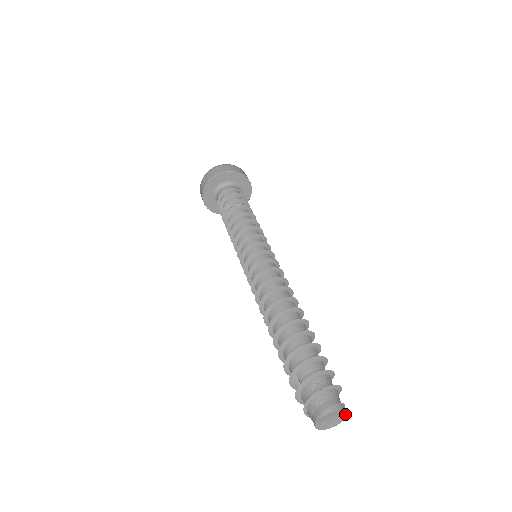
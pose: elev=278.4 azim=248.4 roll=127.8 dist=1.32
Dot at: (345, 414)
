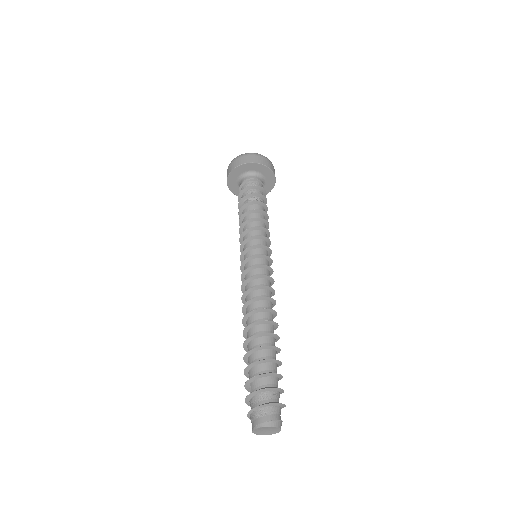
Dot at: (280, 429)
